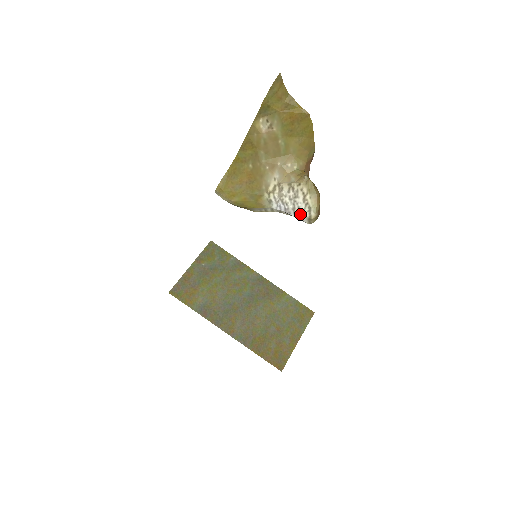
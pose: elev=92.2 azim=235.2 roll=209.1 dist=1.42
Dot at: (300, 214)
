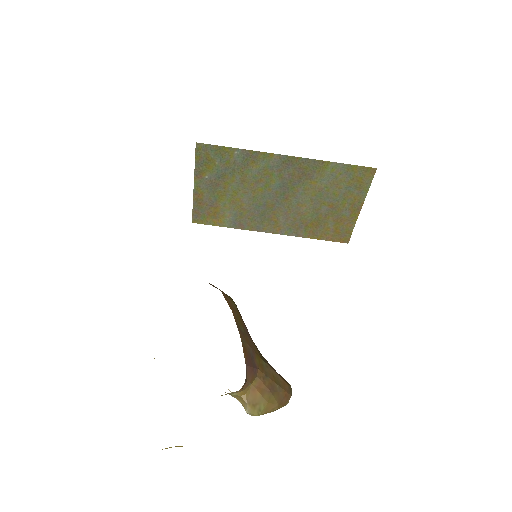
Dot at: occluded
